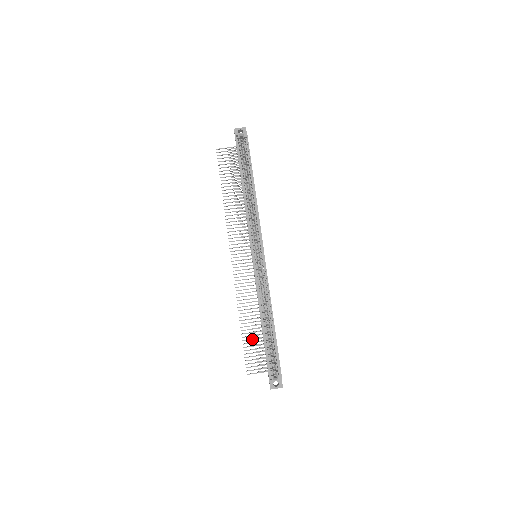
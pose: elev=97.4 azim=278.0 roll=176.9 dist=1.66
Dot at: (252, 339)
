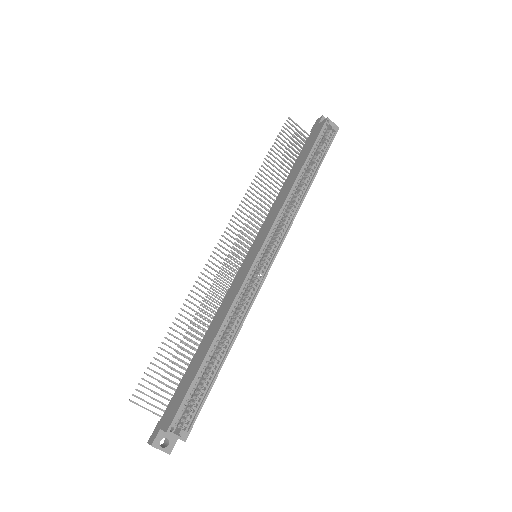
Dot at: occluded
